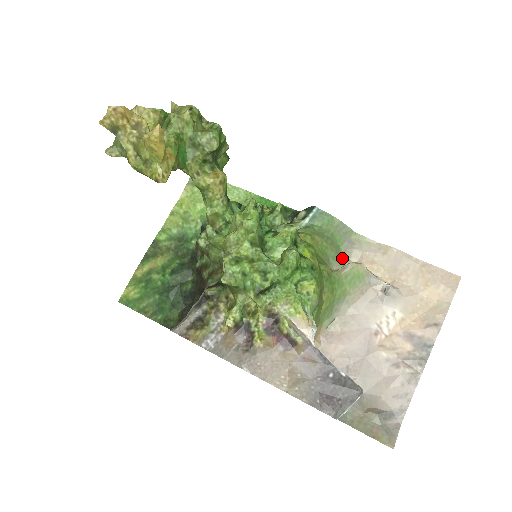
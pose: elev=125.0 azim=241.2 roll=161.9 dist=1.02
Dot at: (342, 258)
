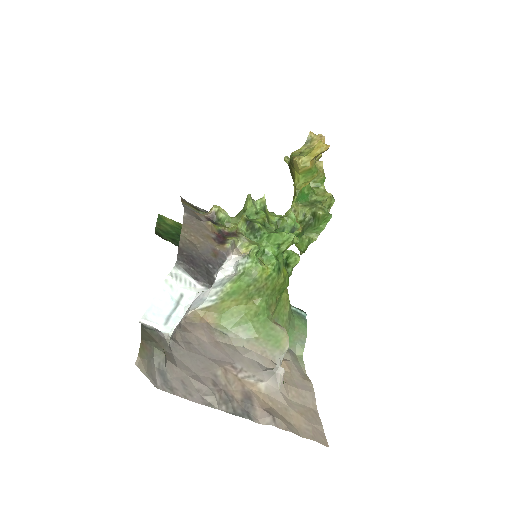
Dot at: occluded
